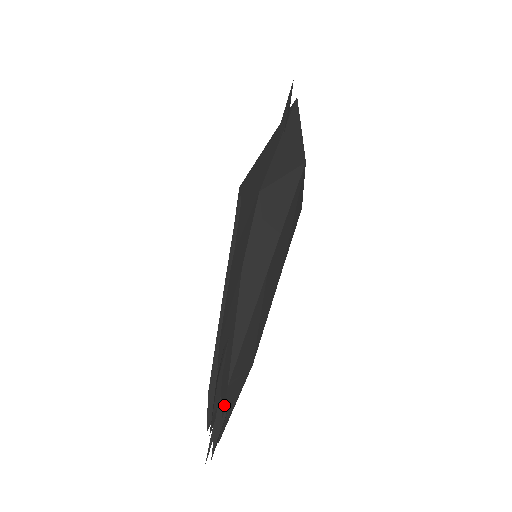
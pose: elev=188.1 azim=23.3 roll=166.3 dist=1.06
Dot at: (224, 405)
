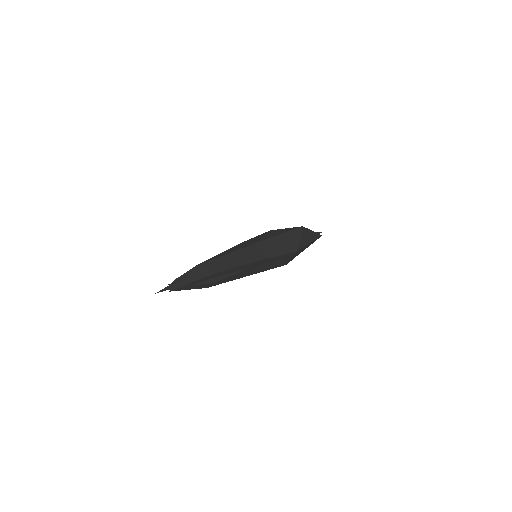
Dot at: (187, 273)
